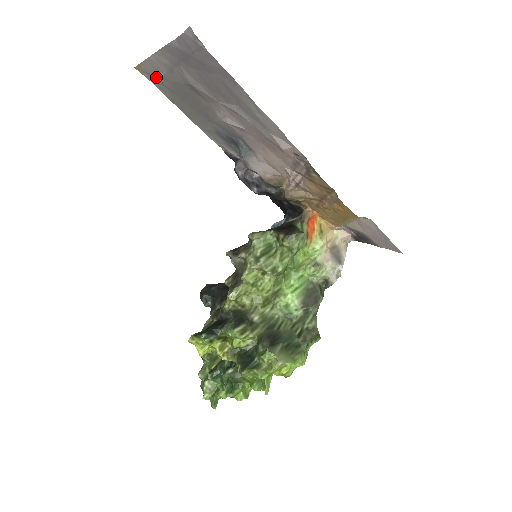
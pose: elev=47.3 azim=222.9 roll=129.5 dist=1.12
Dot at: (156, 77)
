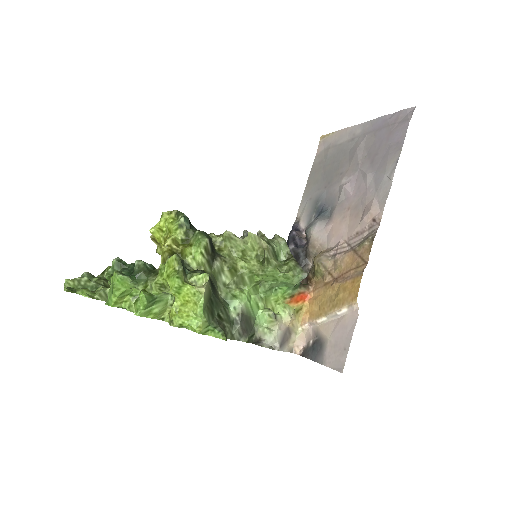
Dot at: (329, 146)
